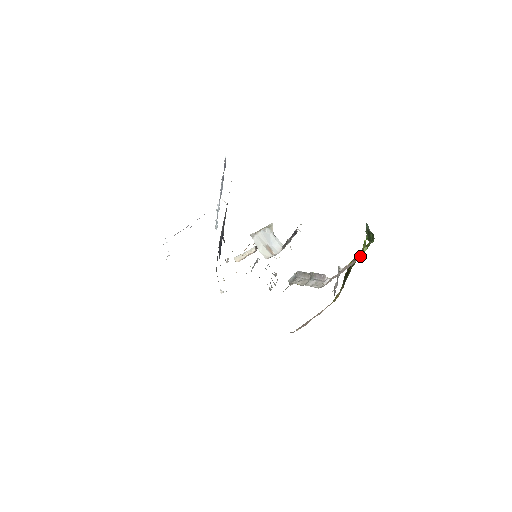
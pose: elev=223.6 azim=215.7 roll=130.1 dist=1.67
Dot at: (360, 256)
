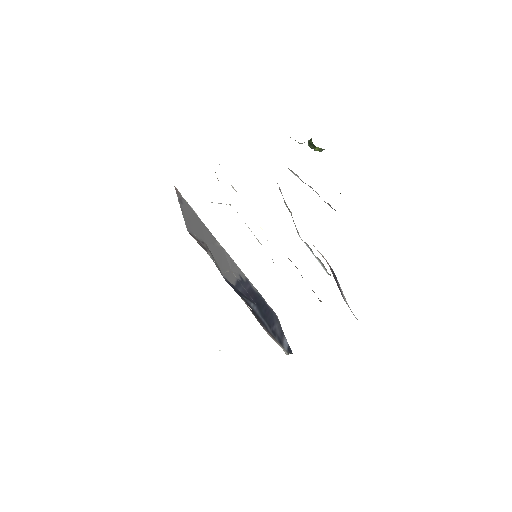
Dot at: occluded
